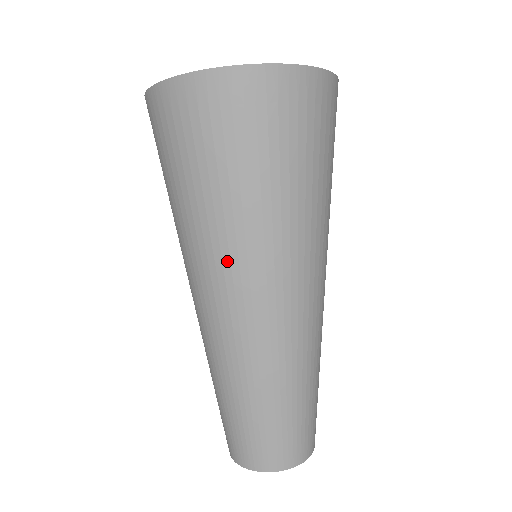
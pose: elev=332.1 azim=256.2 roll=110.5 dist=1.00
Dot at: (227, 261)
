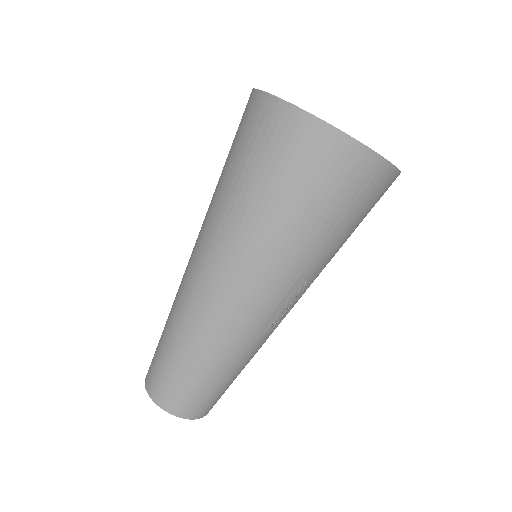
Dot at: (207, 231)
